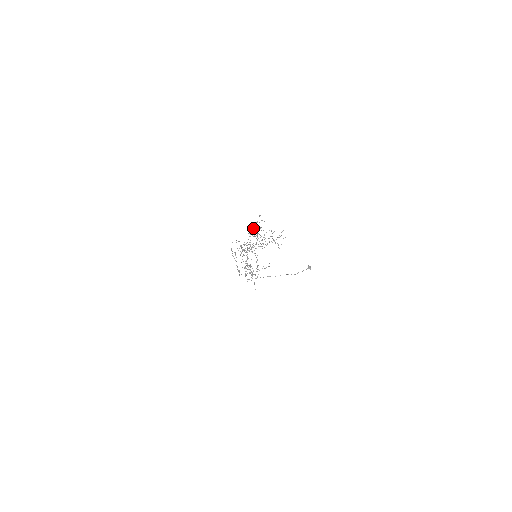
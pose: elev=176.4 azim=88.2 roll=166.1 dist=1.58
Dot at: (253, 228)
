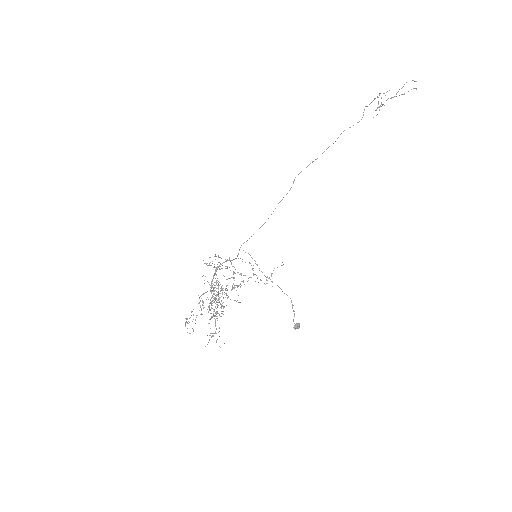
Dot at: occluded
